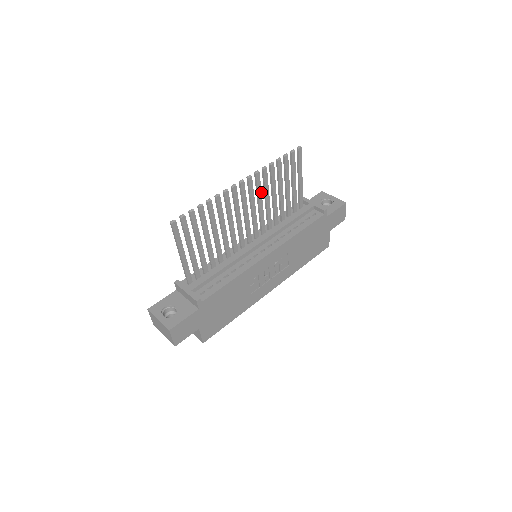
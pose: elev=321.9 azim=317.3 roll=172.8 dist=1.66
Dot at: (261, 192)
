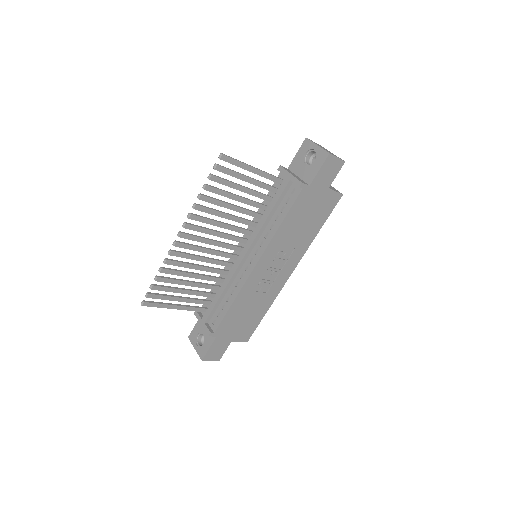
Dot at: (211, 220)
